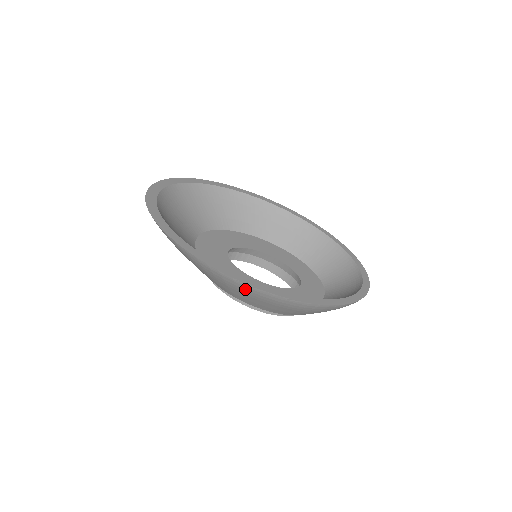
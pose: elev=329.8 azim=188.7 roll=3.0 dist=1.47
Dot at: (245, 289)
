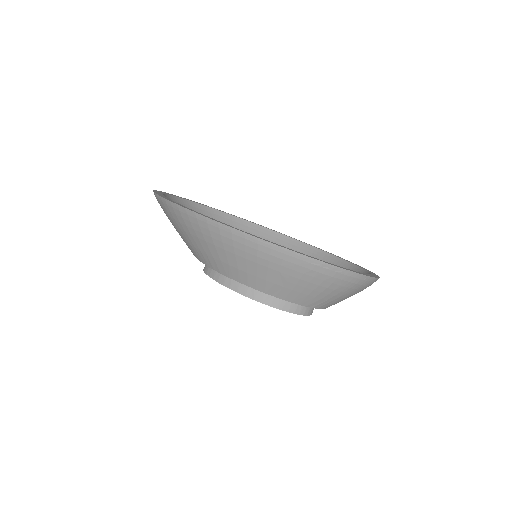
Dot at: (218, 233)
